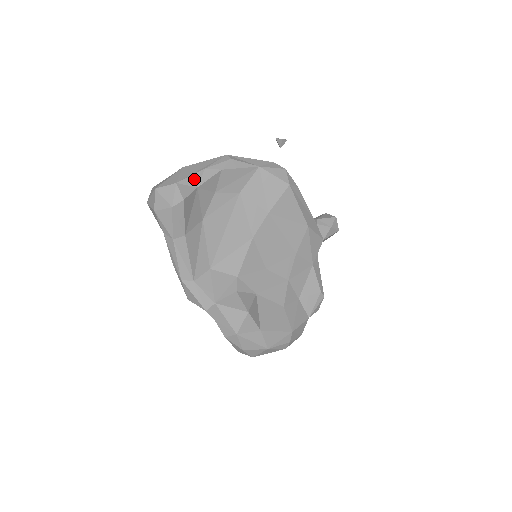
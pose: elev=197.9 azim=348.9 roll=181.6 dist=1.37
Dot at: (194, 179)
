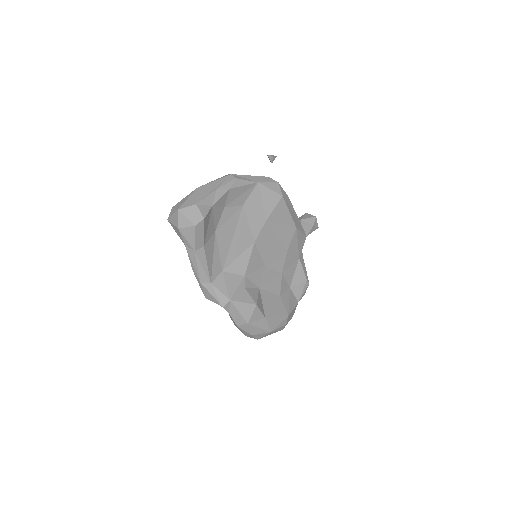
Dot at: (209, 199)
